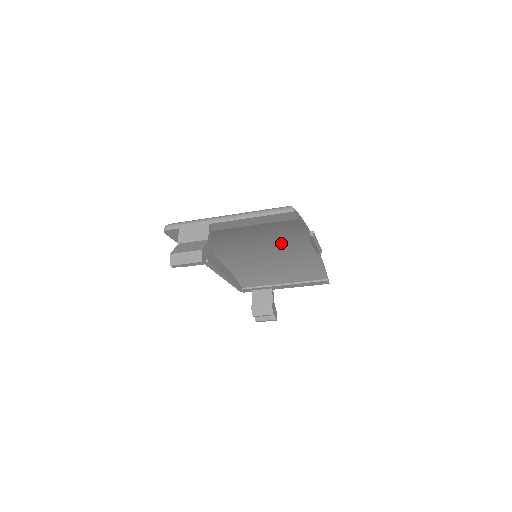
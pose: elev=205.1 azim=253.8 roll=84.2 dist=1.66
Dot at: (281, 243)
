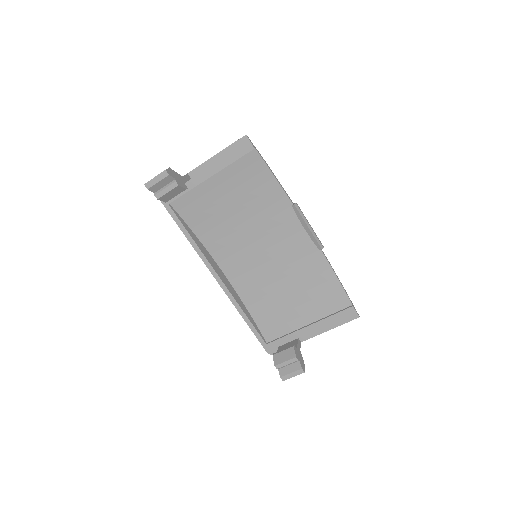
Dot at: (274, 231)
